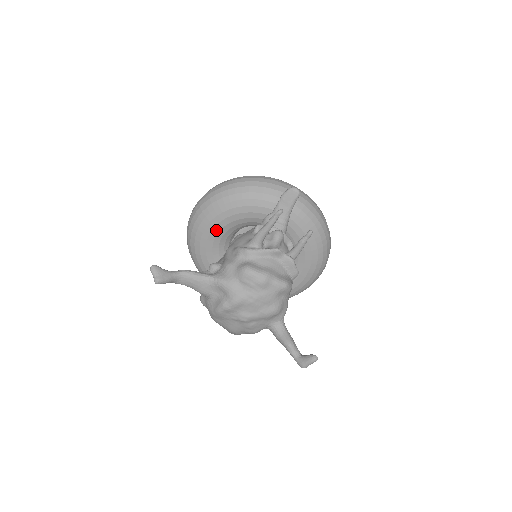
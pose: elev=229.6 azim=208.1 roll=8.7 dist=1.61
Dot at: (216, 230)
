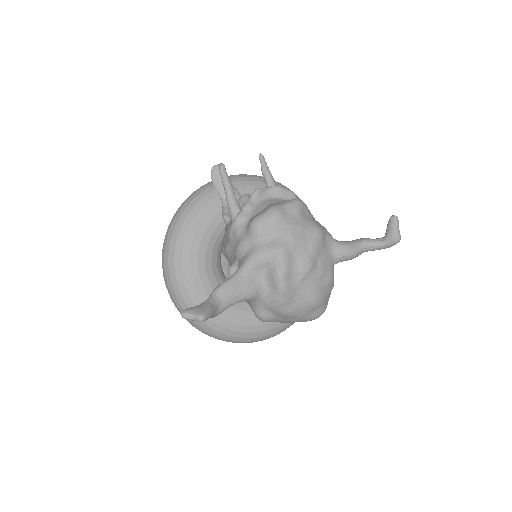
Dot at: (203, 276)
